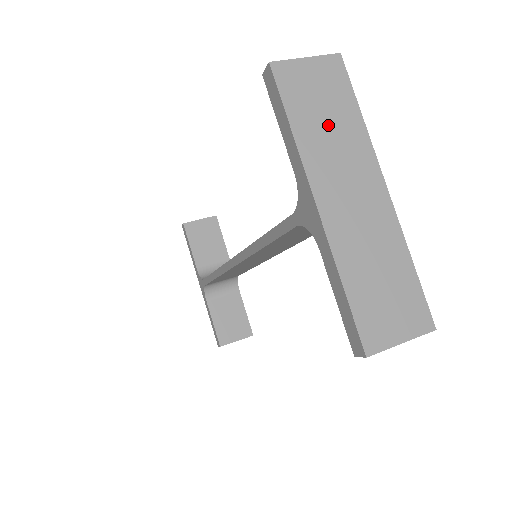
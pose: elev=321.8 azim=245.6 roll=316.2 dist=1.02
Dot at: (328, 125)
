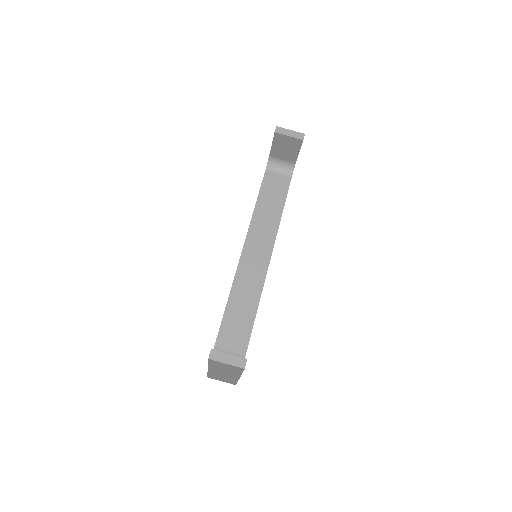
Dot at: (225, 369)
